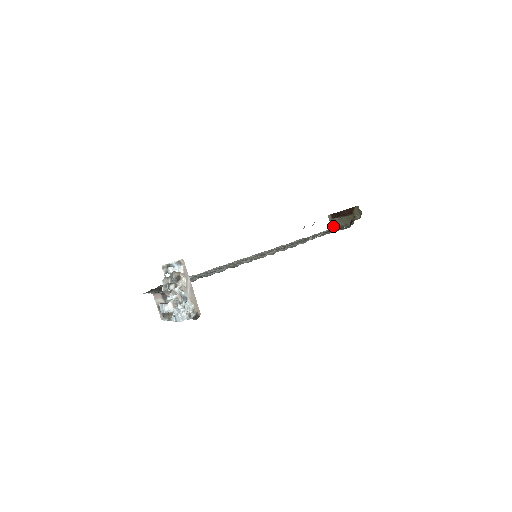
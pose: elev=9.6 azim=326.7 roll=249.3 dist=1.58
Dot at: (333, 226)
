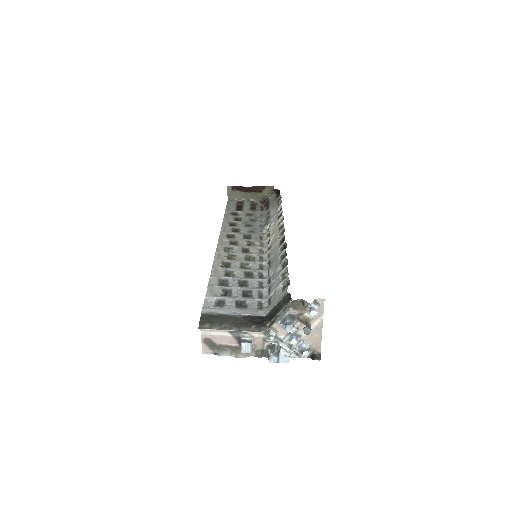
Dot at: (231, 198)
